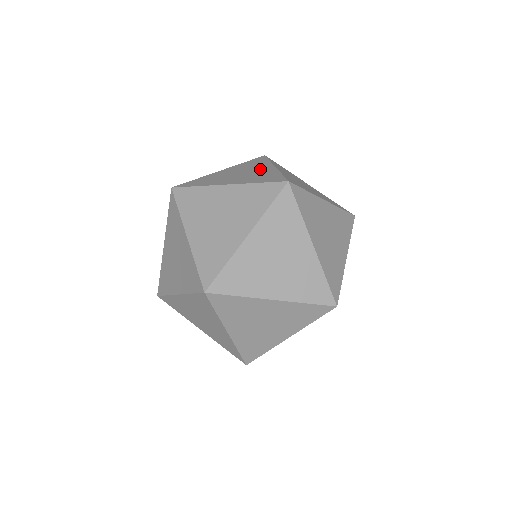
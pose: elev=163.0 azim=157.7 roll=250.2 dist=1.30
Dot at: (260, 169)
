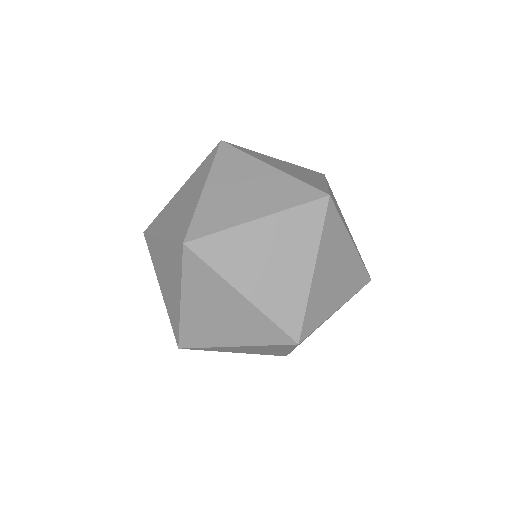
Dot at: (312, 176)
